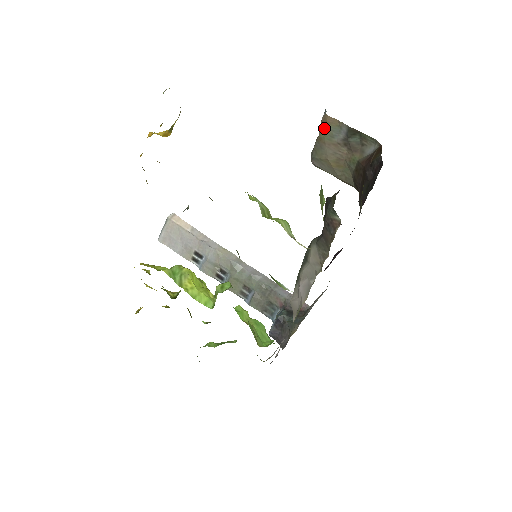
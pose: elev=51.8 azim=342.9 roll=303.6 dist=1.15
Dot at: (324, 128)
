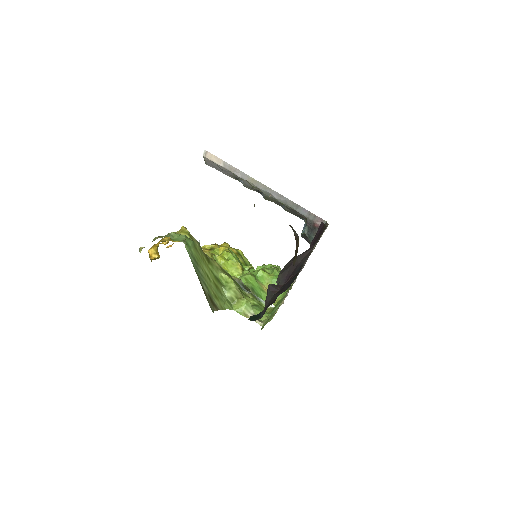
Dot at: occluded
